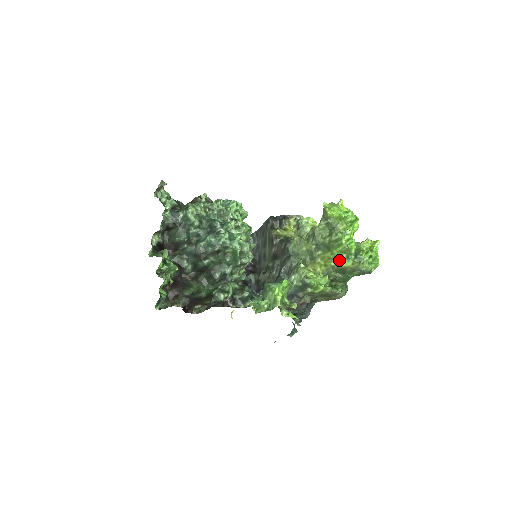
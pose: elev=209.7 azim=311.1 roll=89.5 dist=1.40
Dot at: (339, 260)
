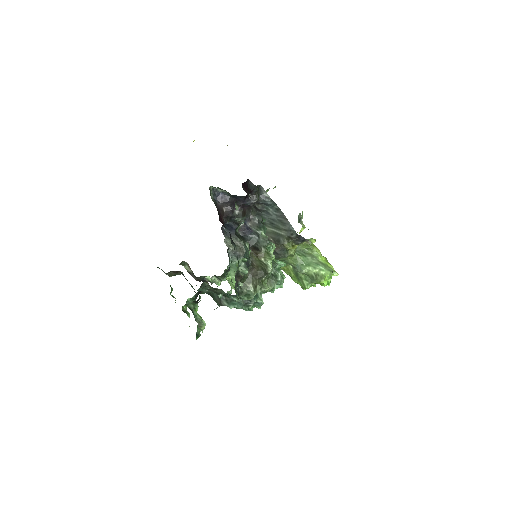
Dot at: (293, 279)
